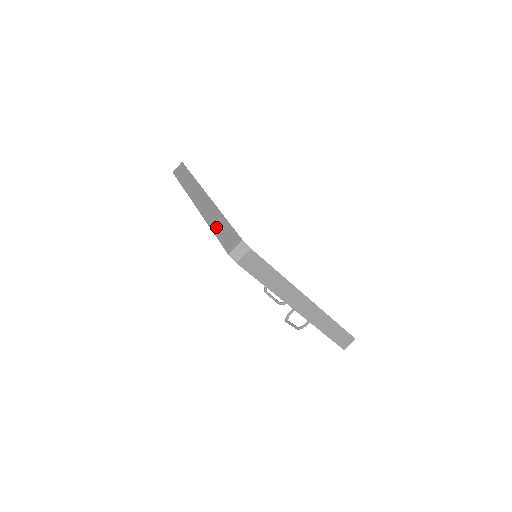
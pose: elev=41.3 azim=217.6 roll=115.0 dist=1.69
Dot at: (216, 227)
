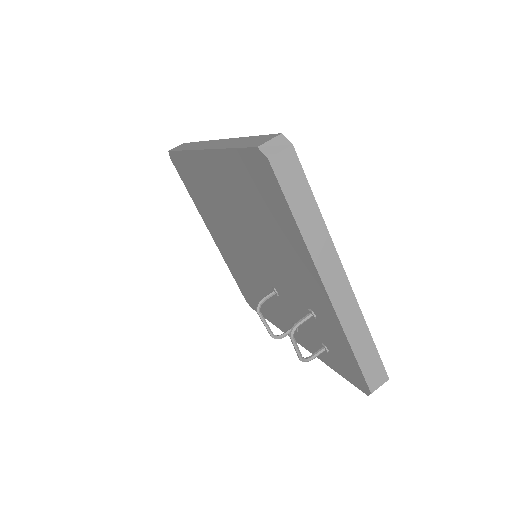
Dot at: (235, 144)
